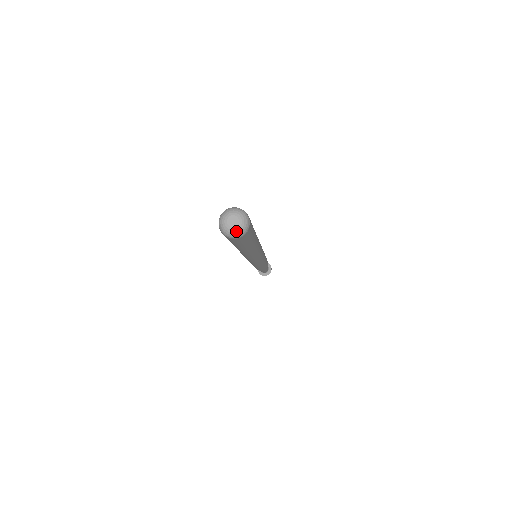
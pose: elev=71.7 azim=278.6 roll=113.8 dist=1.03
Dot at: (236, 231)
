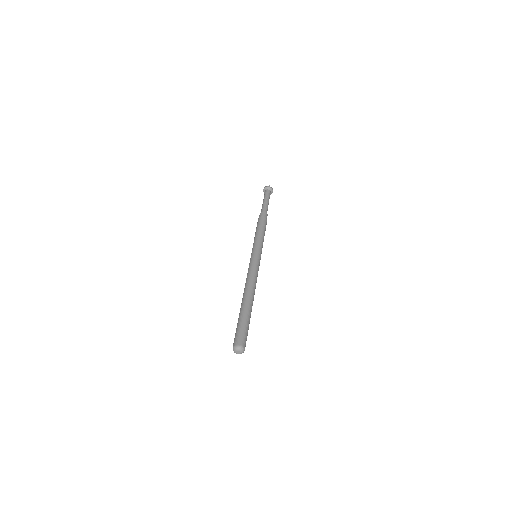
Dot at: occluded
